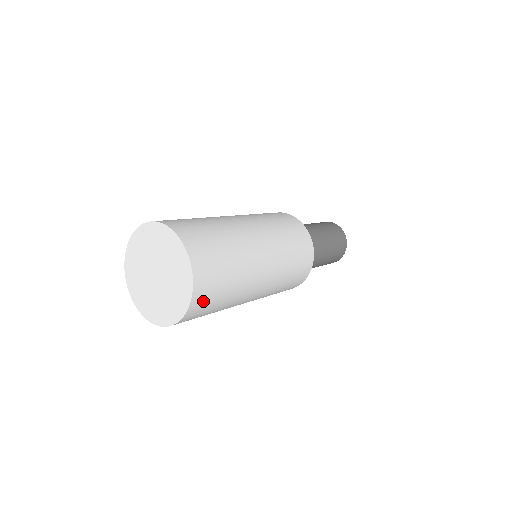
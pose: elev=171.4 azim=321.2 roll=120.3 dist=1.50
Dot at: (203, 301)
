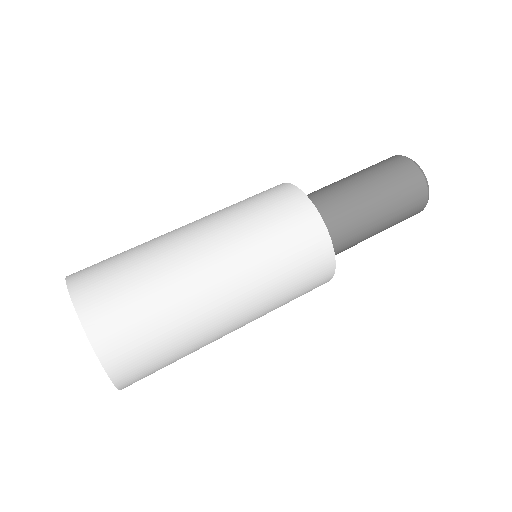
Dot at: (133, 369)
